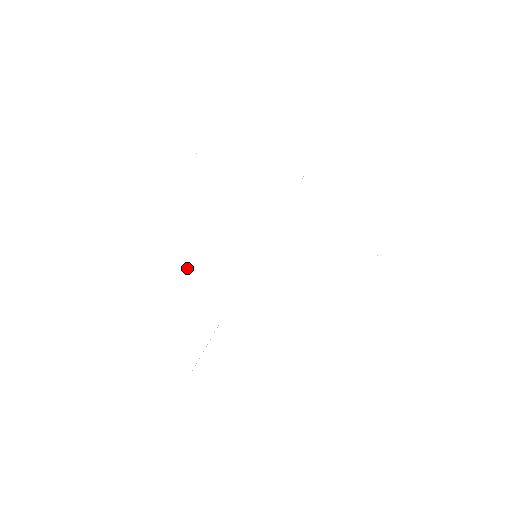
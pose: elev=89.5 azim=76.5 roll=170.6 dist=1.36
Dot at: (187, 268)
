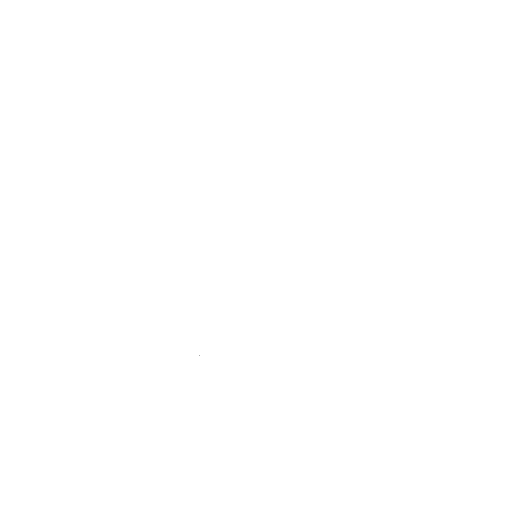
Dot at: (164, 270)
